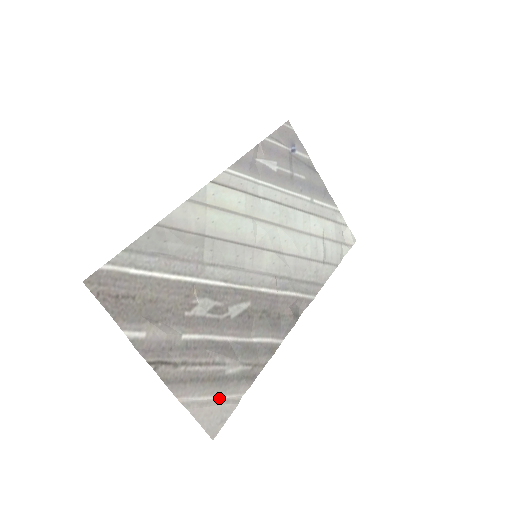
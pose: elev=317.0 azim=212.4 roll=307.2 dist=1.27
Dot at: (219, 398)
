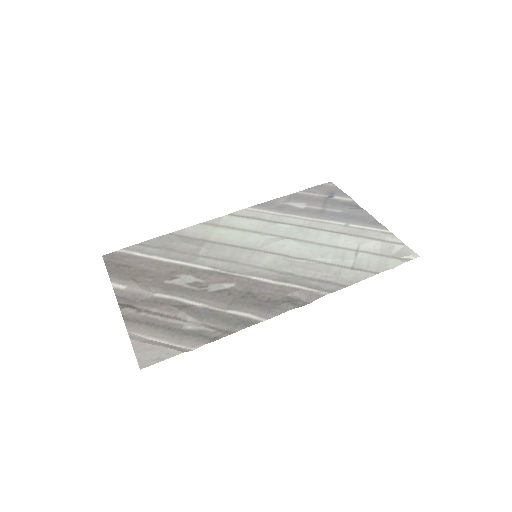
Dot at: (167, 344)
